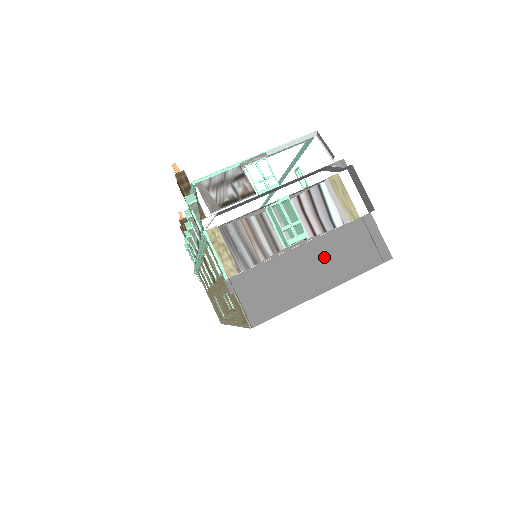
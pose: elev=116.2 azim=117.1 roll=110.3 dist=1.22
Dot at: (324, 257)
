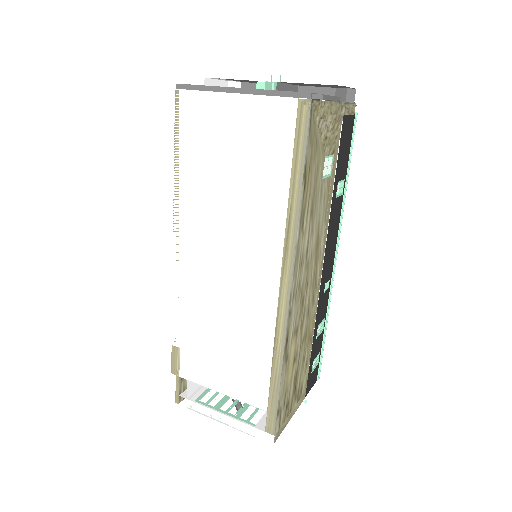
Dot at: occluded
